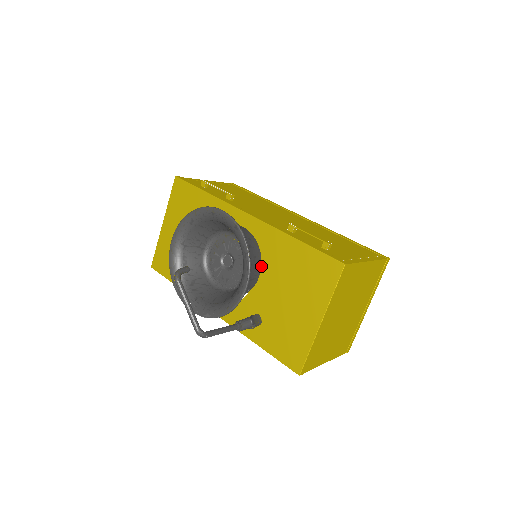
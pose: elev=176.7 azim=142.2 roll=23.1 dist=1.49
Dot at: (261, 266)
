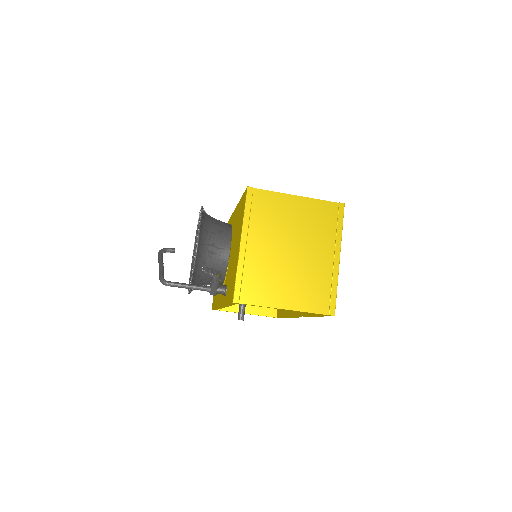
Dot at: (231, 241)
